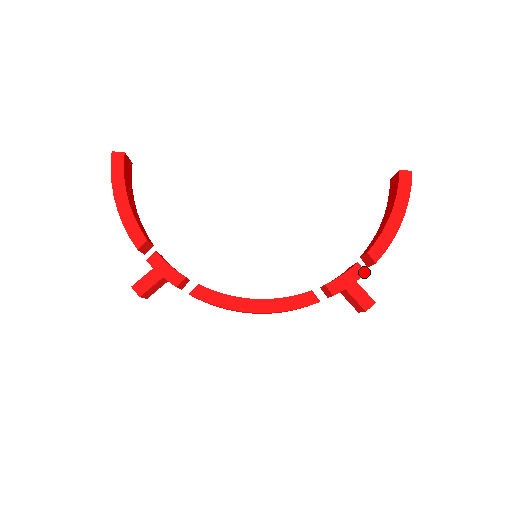
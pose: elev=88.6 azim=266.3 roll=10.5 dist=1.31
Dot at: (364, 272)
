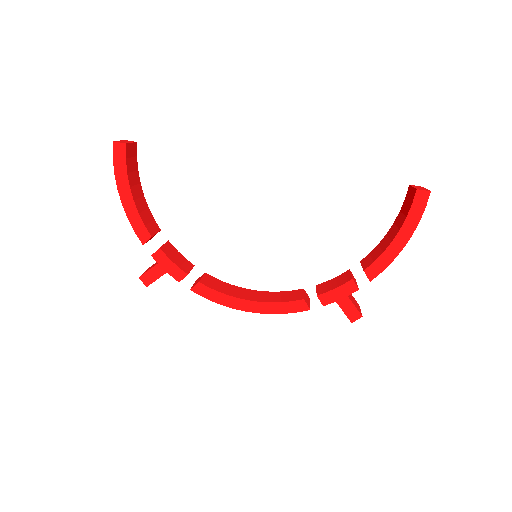
Dot at: (357, 289)
